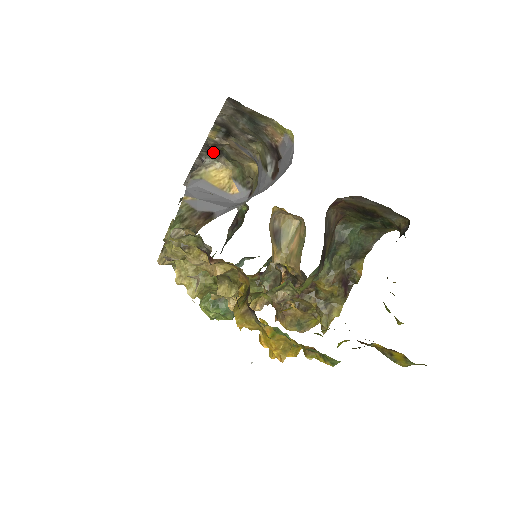
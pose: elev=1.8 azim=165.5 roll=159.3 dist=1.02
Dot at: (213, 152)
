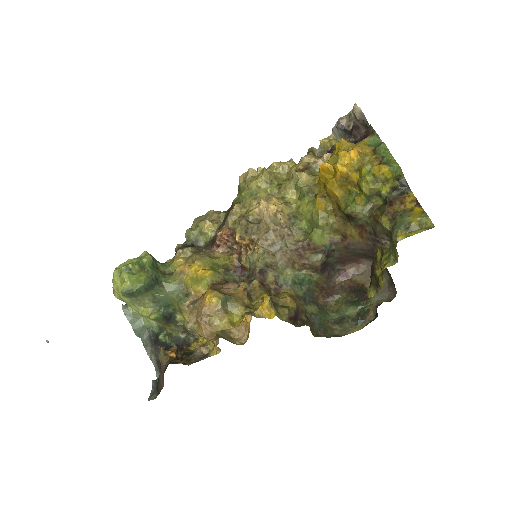
Dot at: occluded
